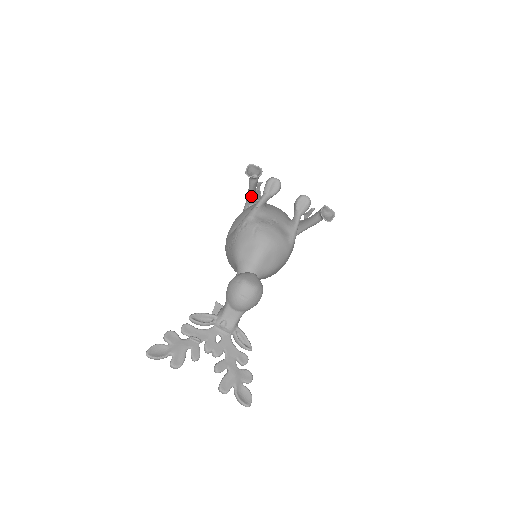
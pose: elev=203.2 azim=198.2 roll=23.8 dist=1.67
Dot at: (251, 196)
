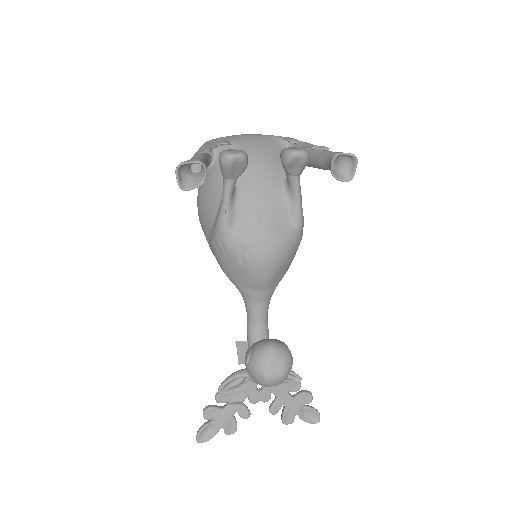
Dot at: occluded
